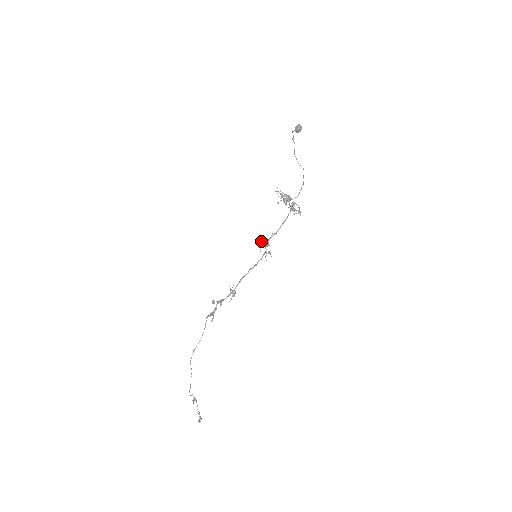
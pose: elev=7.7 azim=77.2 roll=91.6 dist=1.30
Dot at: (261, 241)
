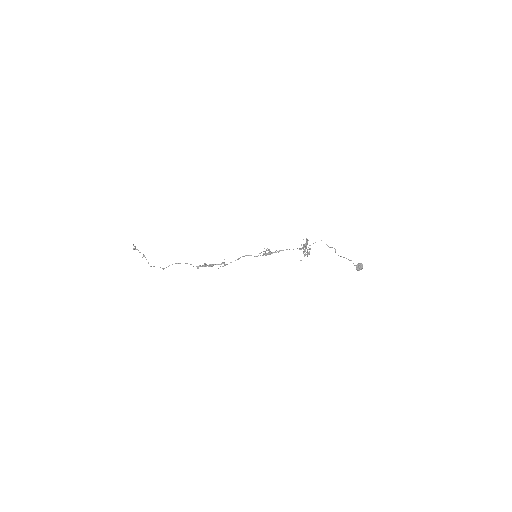
Dot at: occluded
